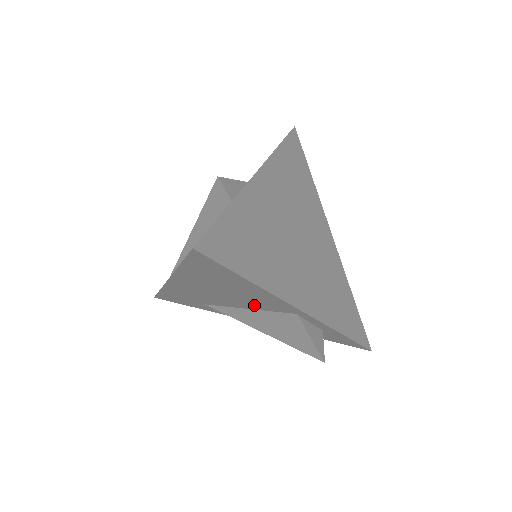
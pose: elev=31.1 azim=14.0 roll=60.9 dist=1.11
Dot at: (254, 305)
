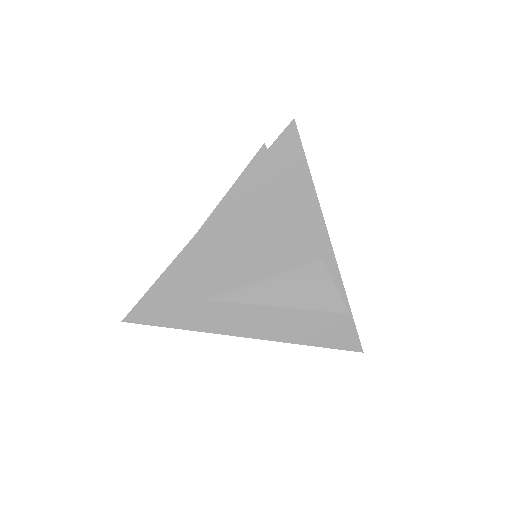
Dot at: (281, 258)
